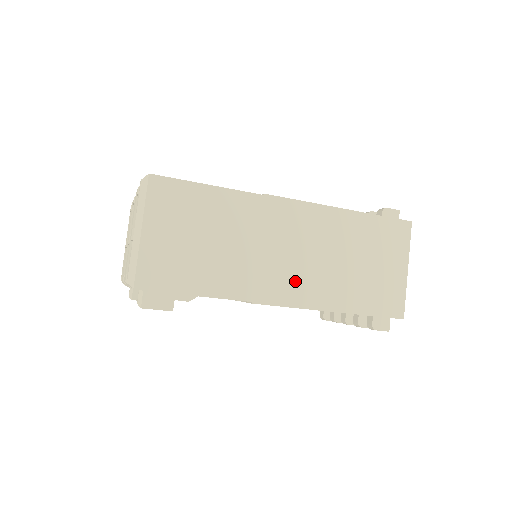
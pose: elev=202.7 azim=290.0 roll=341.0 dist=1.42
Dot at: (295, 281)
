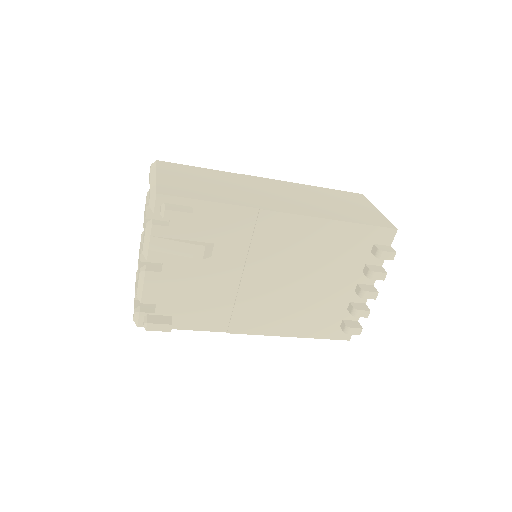
Dot at: (290, 205)
